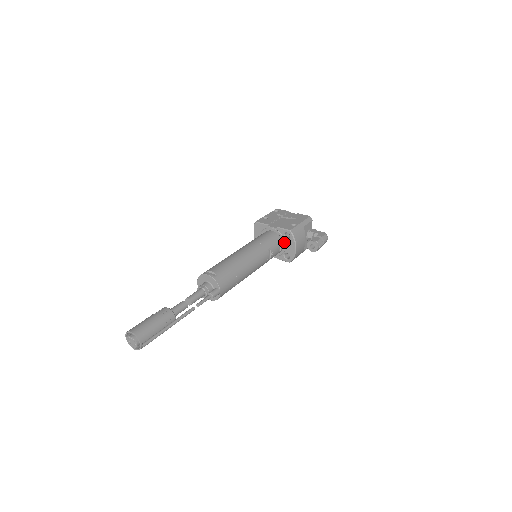
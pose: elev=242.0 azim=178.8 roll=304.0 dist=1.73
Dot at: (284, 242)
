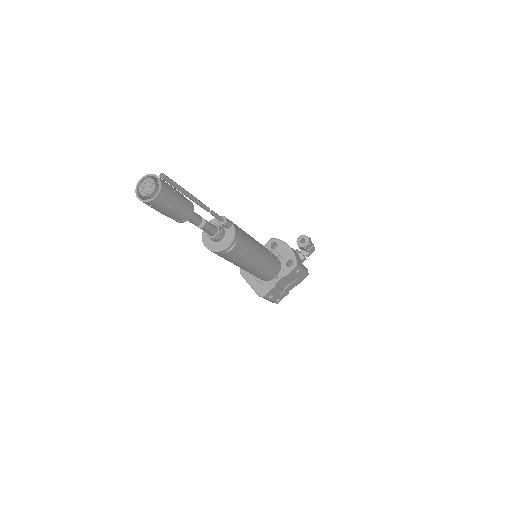
Dot at: (276, 253)
